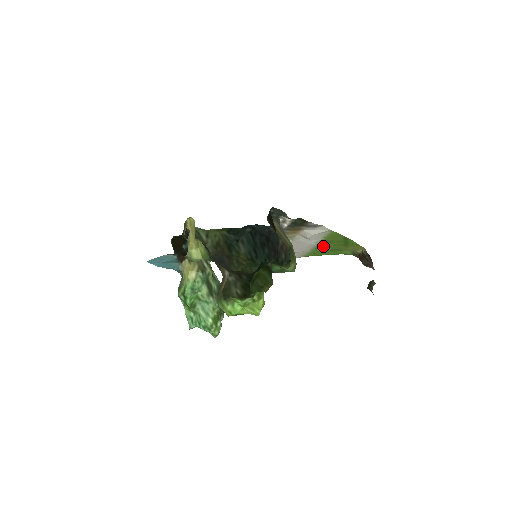
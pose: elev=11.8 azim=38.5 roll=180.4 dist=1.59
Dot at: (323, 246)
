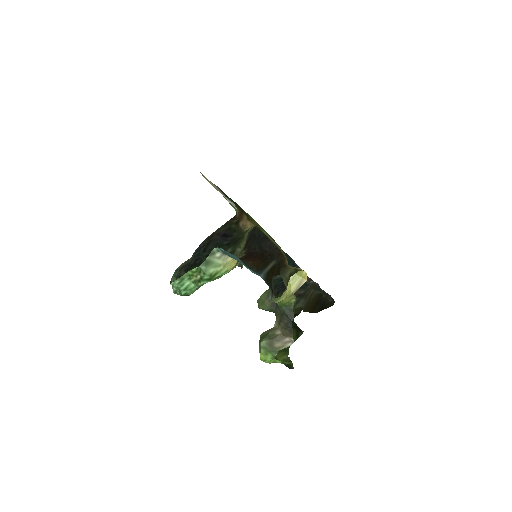
Dot at: occluded
